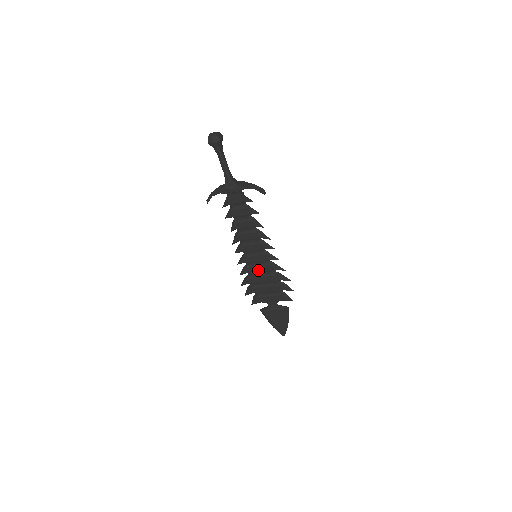
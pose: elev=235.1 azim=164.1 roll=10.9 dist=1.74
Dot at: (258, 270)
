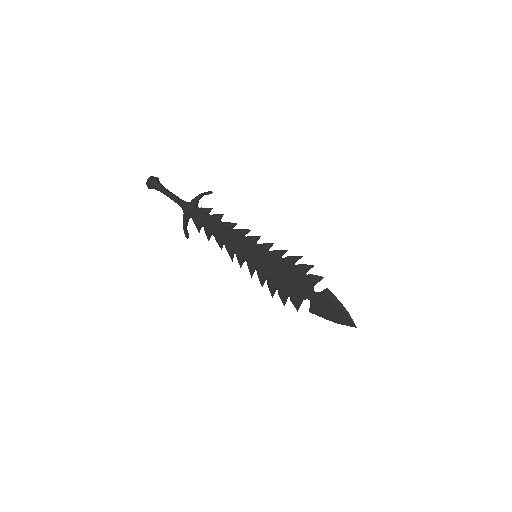
Dot at: (268, 268)
